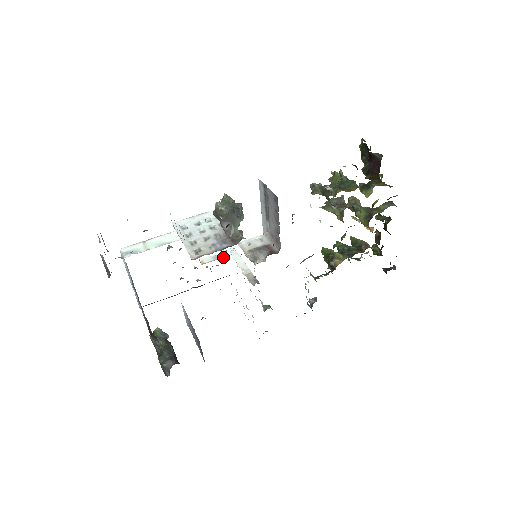
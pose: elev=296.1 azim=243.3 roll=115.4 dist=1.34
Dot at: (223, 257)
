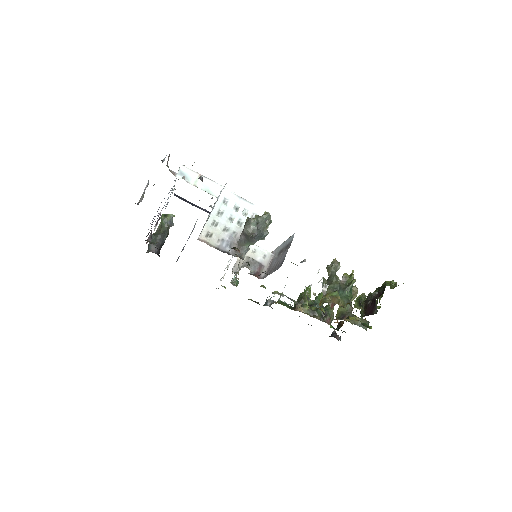
Dot at: occluded
